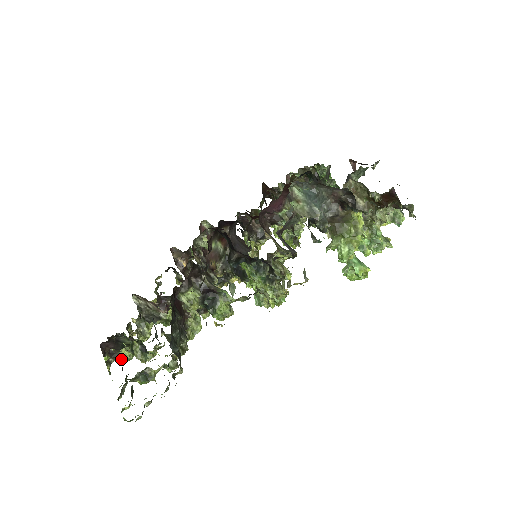
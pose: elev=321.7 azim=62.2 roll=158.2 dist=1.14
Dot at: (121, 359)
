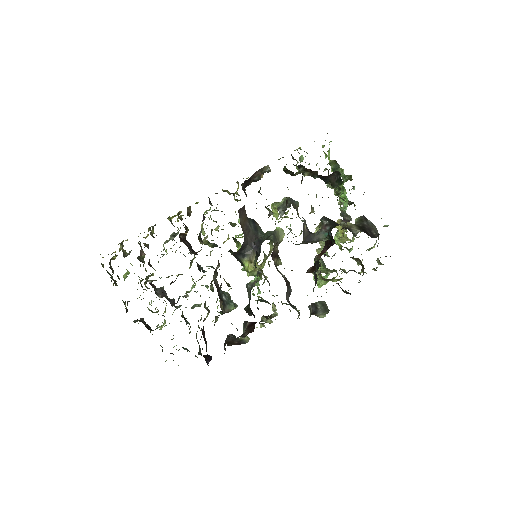
Dot at: occluded
